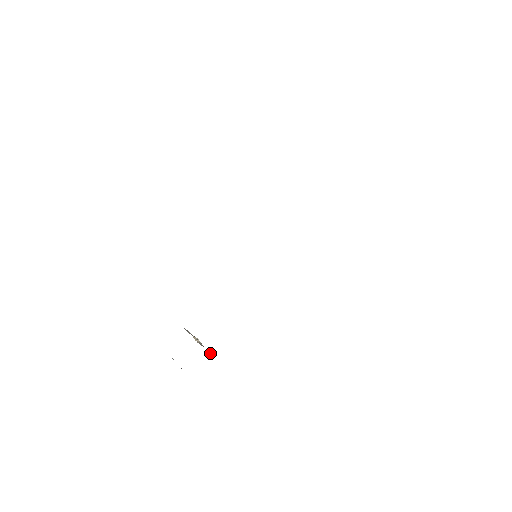
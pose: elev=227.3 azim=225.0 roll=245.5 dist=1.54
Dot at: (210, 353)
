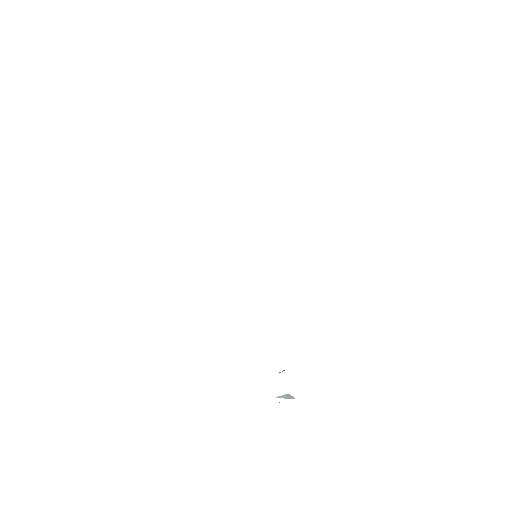
Dot at: occluded
